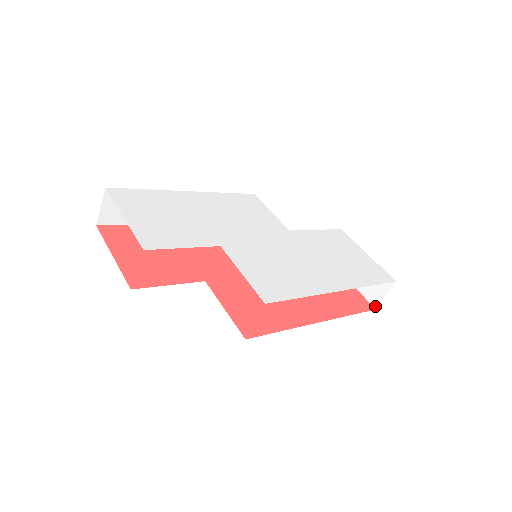
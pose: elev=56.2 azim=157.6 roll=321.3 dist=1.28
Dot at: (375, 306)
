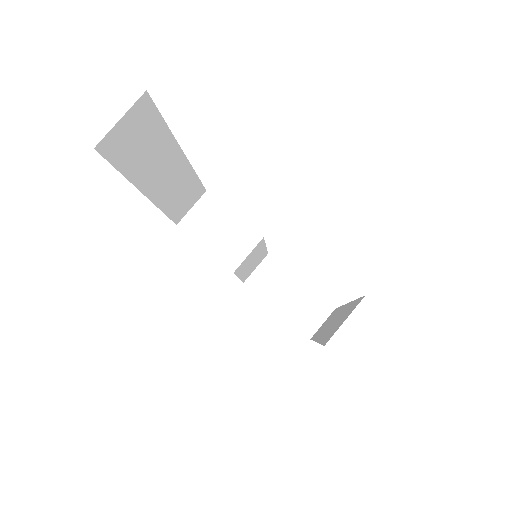
Dot at: (309, 336)
